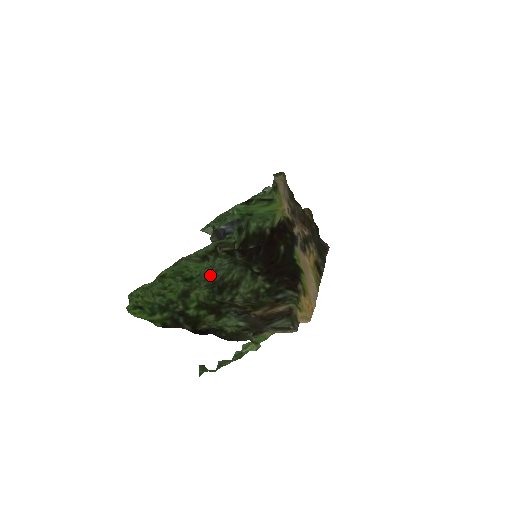
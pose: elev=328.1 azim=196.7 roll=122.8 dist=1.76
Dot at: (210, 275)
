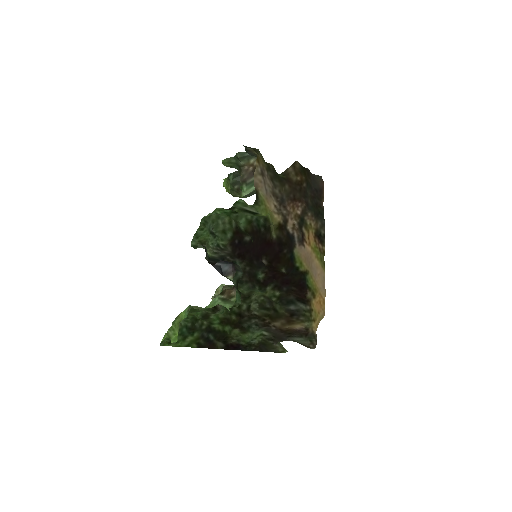
Dot at: occluded
